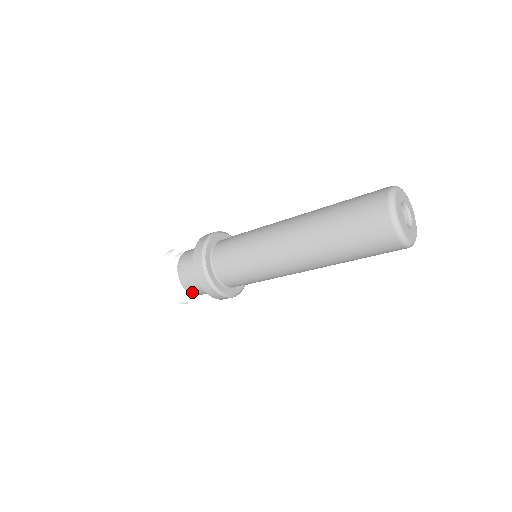
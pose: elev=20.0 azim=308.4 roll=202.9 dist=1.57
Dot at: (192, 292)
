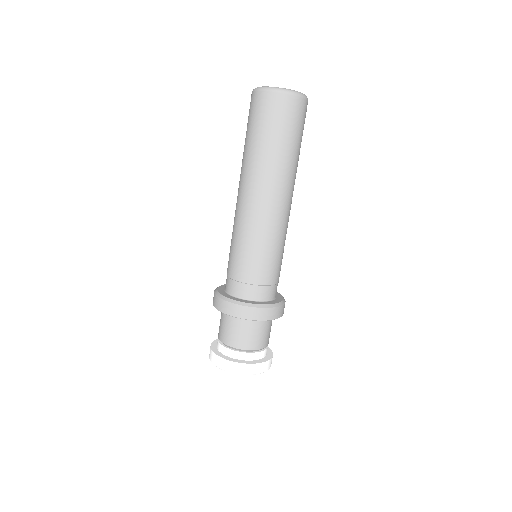
Dot at: (238, 344)
